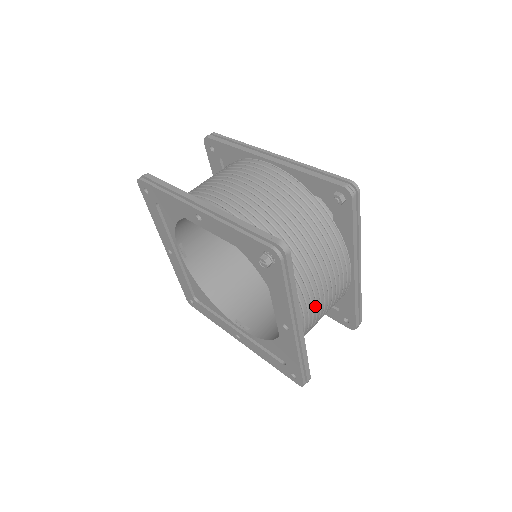
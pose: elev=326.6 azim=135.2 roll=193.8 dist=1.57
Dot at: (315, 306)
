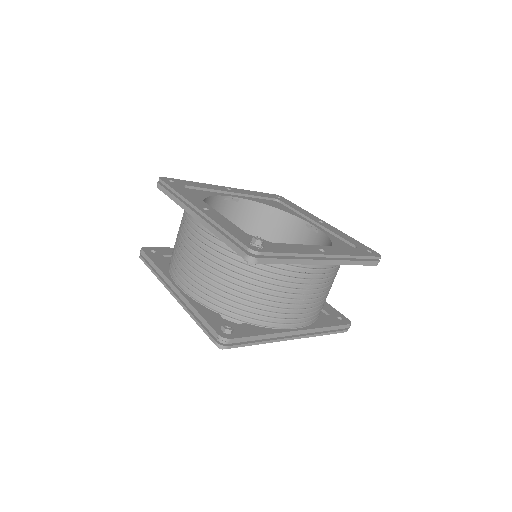
Dot at: (302, 310)
